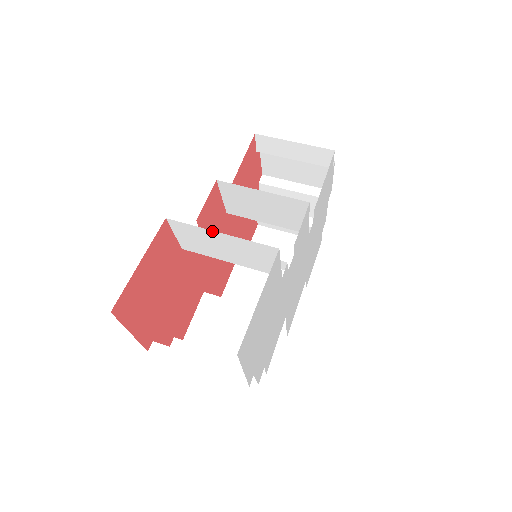
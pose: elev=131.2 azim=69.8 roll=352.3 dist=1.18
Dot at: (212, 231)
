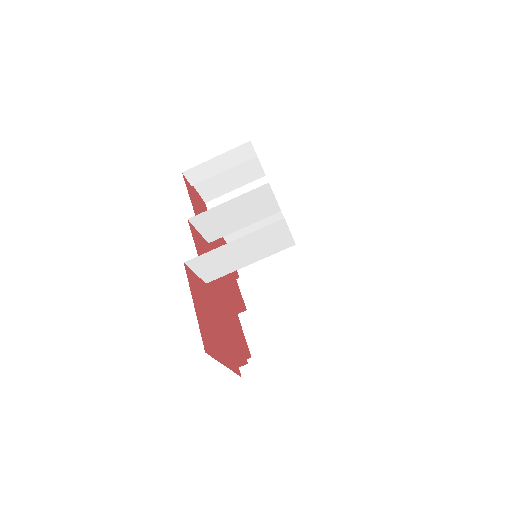
Dot at: (226, 245)
